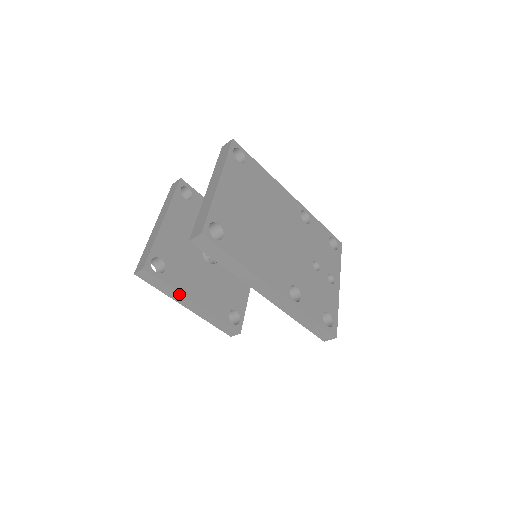
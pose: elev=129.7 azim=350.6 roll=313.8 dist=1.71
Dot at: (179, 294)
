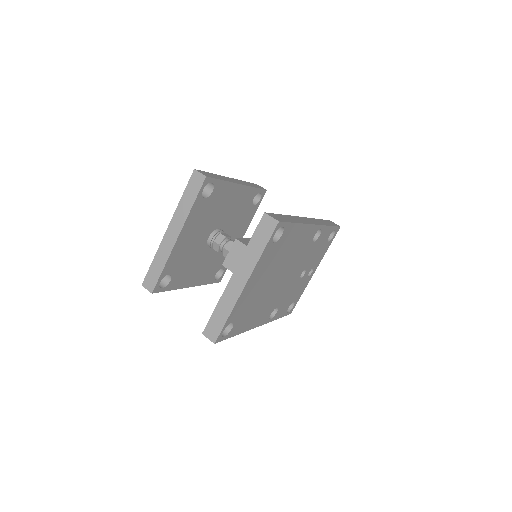
Dot at: (178, 288)
